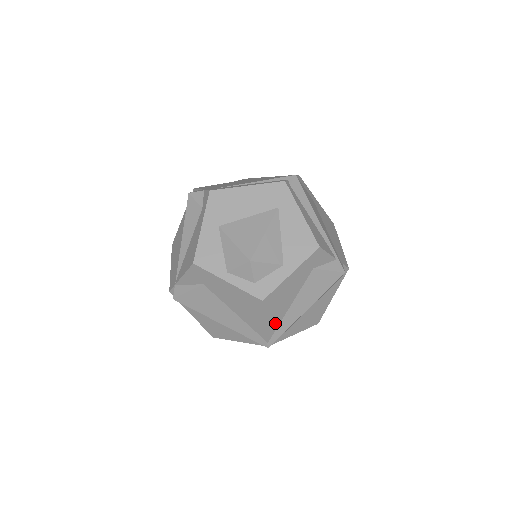
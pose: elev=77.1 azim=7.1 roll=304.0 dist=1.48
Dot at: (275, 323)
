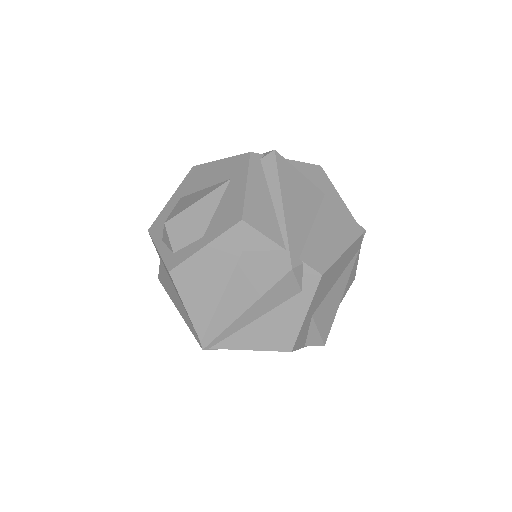
Dot at: (203, 315)
